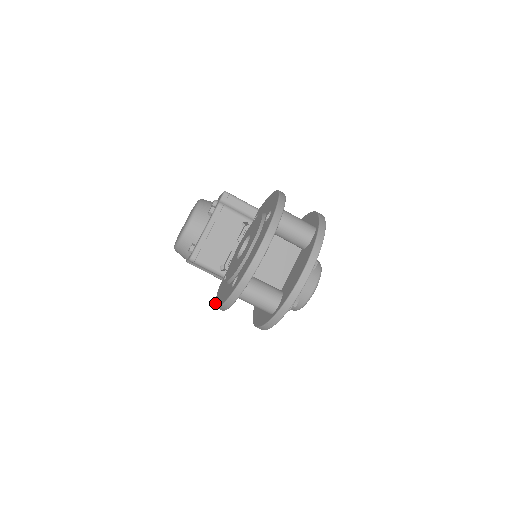
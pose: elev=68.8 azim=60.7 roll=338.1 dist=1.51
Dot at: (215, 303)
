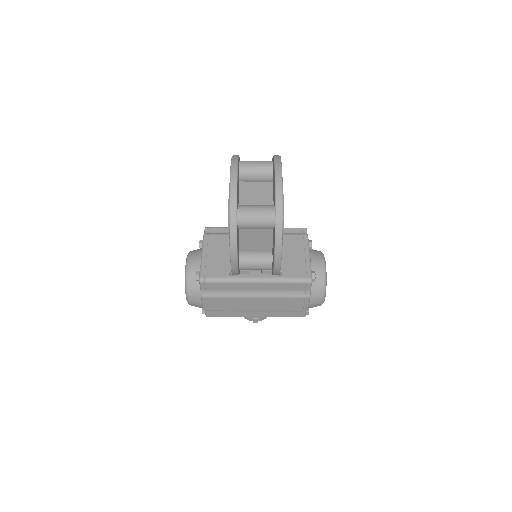
Dot at: occluded
